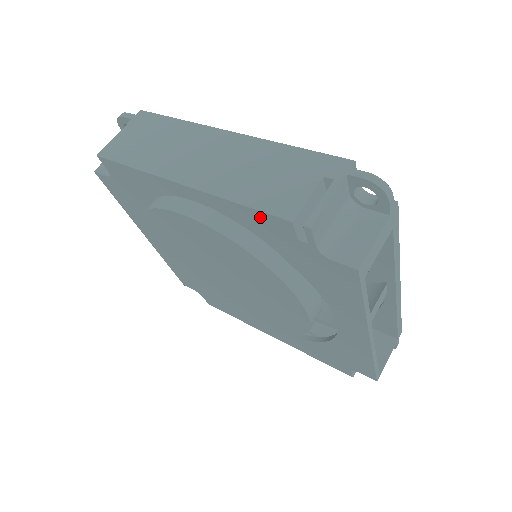
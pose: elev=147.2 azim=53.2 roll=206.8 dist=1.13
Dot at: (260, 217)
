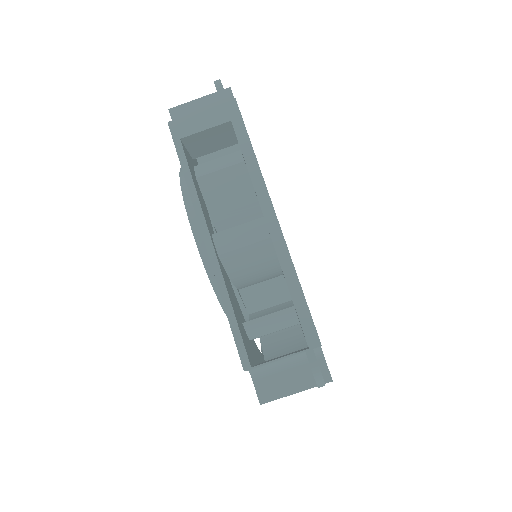
Dot at: occluded
